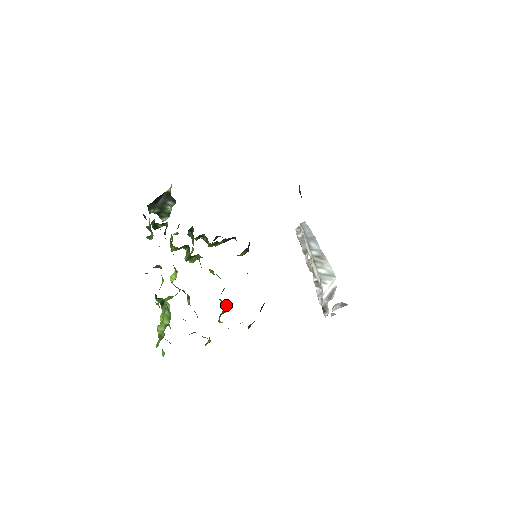
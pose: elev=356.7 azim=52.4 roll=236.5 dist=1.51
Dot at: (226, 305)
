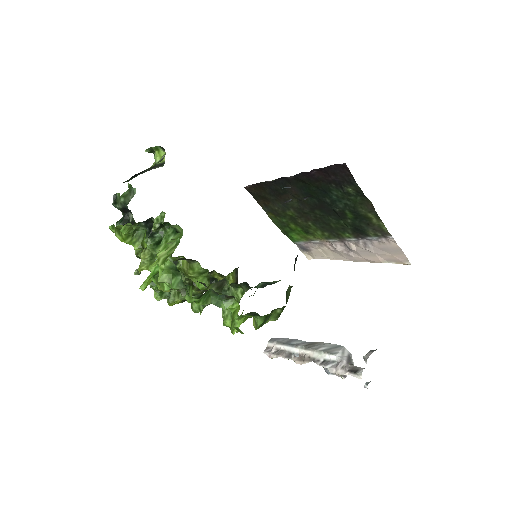
Dot at: occluded
